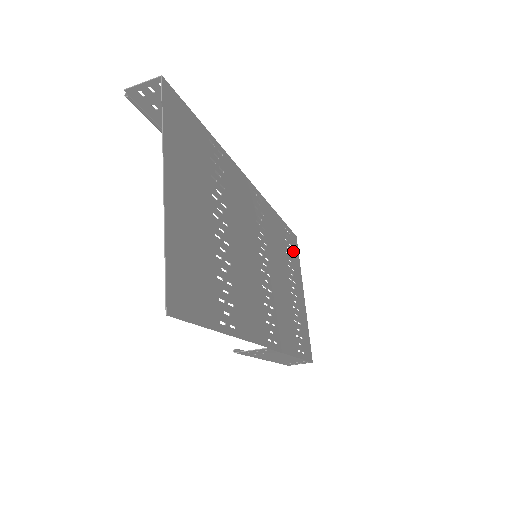
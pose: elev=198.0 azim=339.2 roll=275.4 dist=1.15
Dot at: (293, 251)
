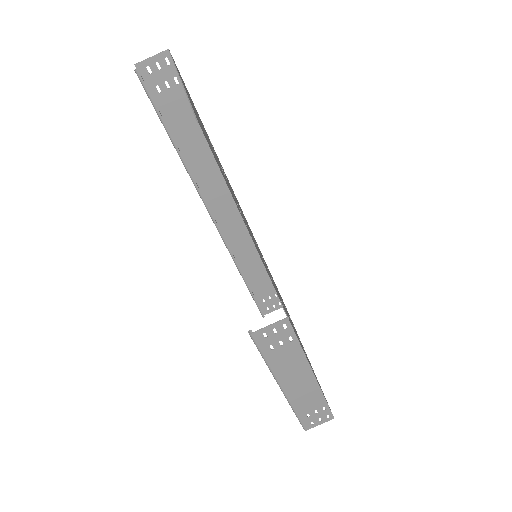
Dot at: occluded
